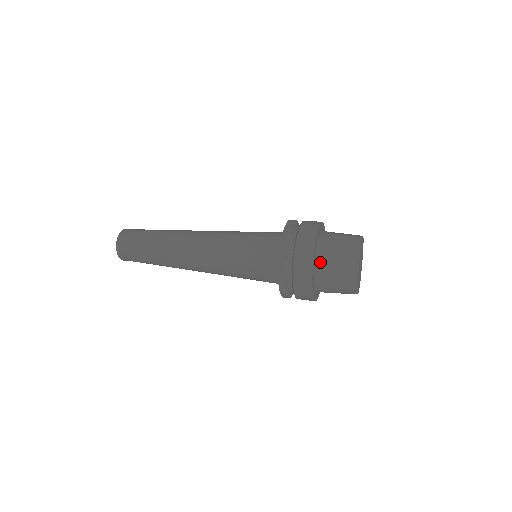
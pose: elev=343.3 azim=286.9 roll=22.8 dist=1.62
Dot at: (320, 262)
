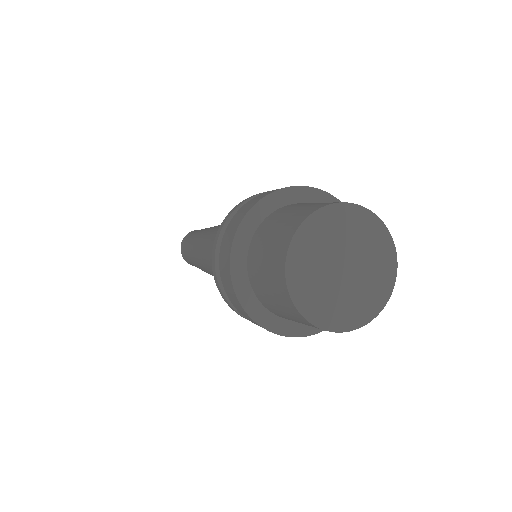
Dot at: (268, 220)
